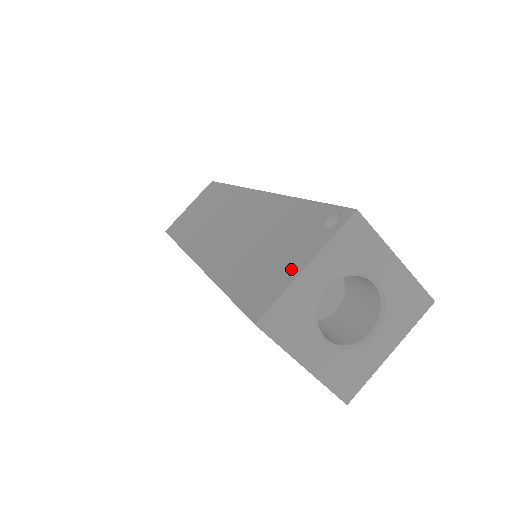
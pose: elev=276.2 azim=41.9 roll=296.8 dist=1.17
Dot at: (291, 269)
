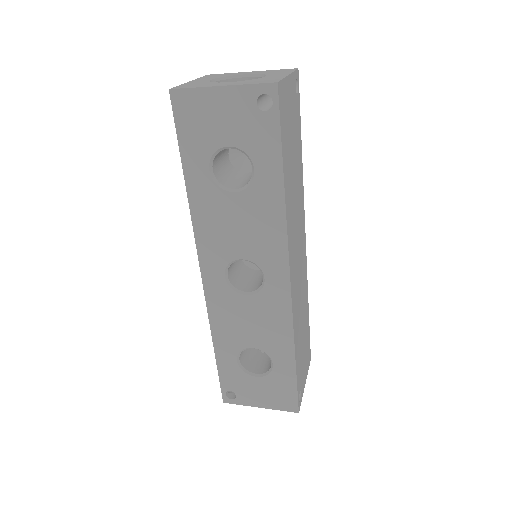
Dot at: occluded
